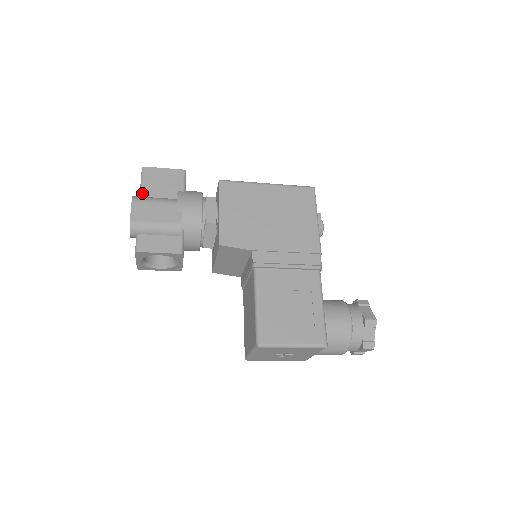
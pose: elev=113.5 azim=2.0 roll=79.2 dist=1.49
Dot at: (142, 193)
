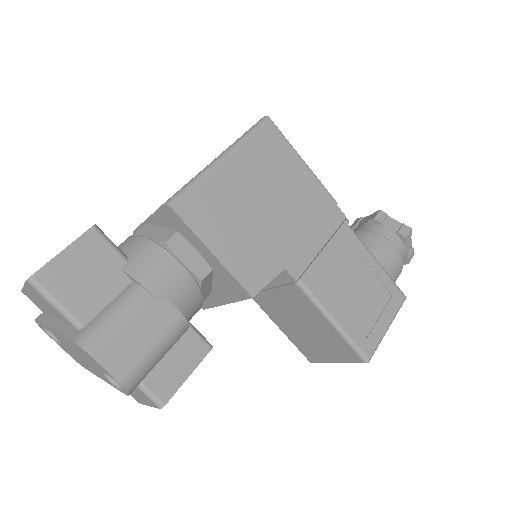
Dot at: (77, 322)
